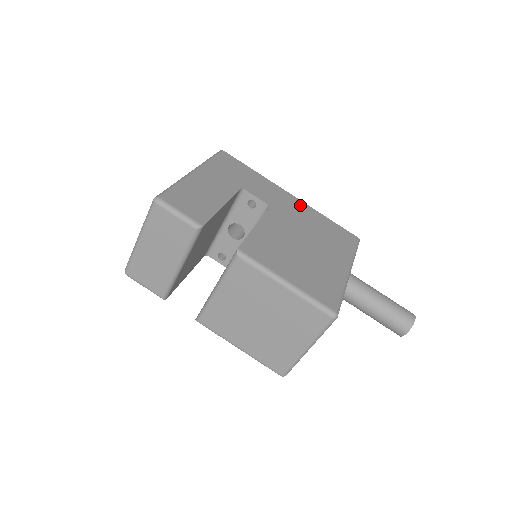
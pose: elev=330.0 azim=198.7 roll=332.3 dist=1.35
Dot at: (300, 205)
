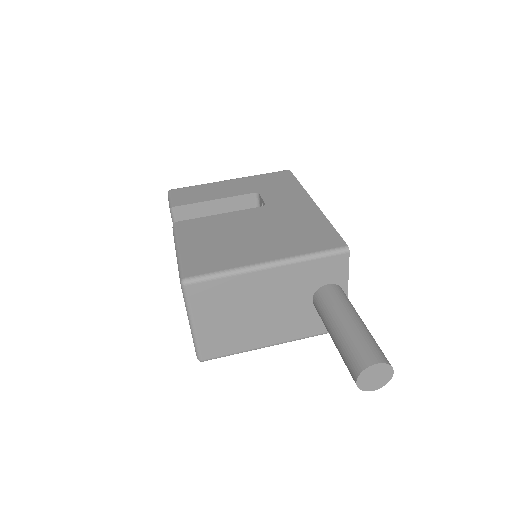
Dot at: (309, 210)
